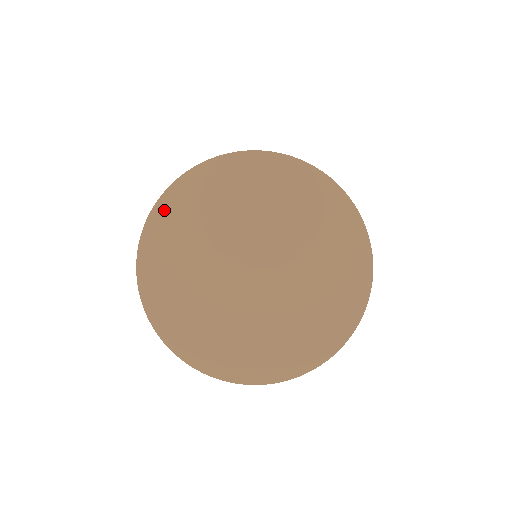
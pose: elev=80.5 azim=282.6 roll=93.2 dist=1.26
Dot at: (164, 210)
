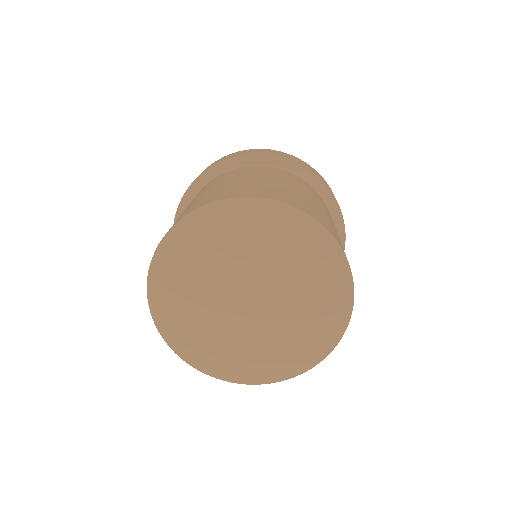
Dot at: (185, 229)
